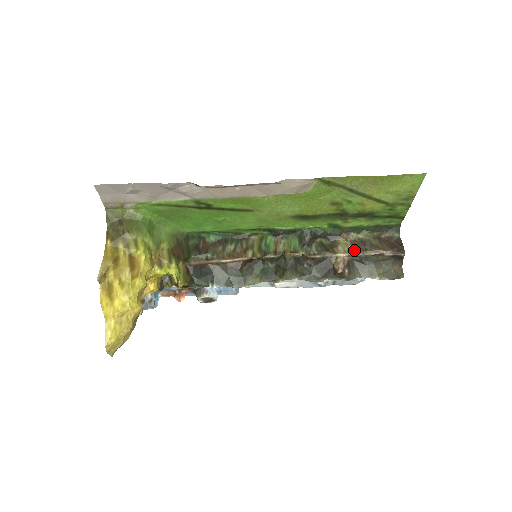
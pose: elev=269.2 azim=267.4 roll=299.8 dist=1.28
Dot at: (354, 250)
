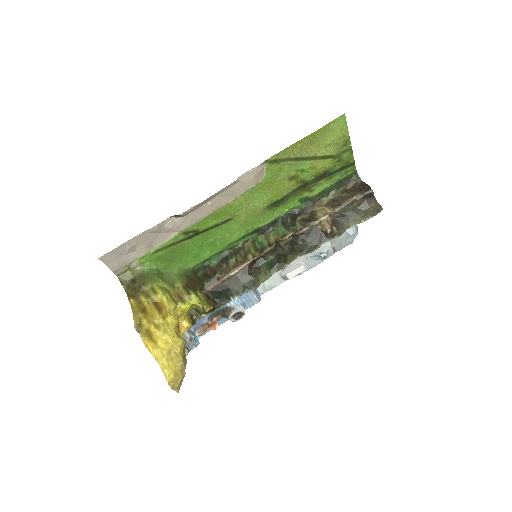
Dot at: (331, 209)
